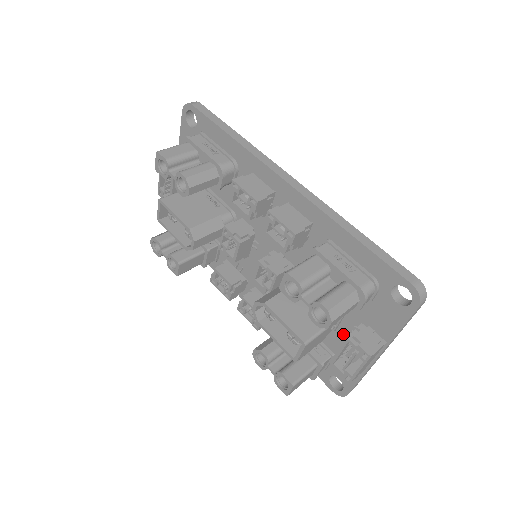
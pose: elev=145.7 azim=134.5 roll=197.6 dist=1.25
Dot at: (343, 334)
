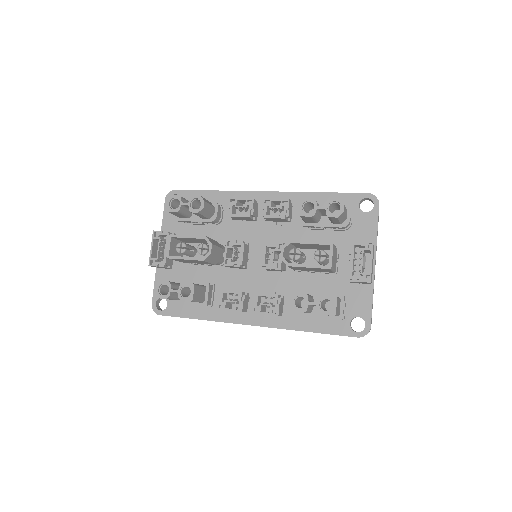
Dot at: (344, 270)
